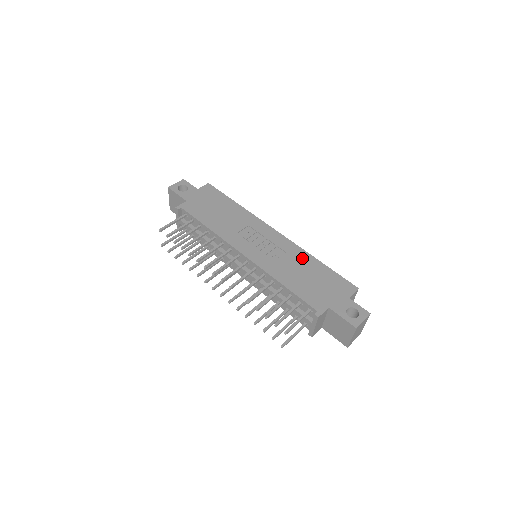
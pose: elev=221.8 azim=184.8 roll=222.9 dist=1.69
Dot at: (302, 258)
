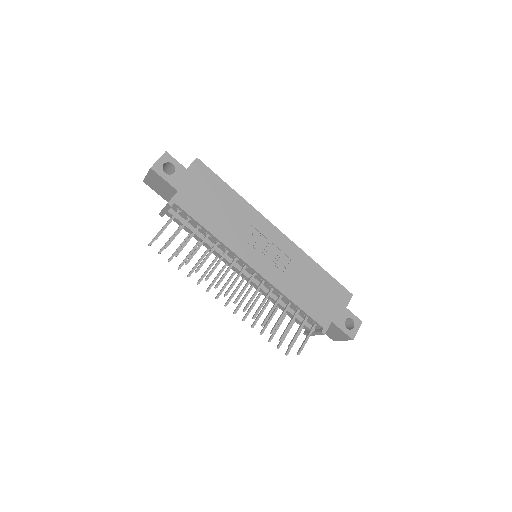
Dot at: (306, 265)
